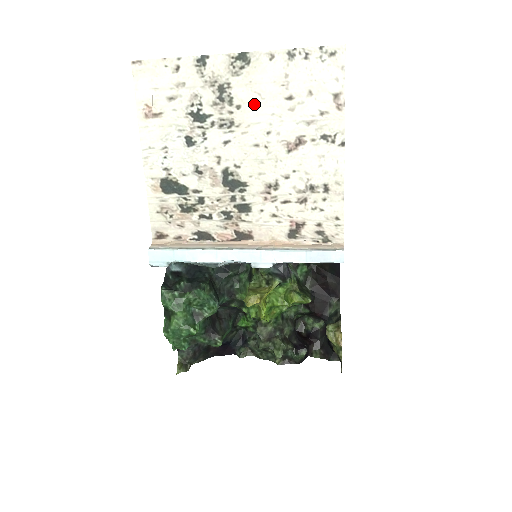
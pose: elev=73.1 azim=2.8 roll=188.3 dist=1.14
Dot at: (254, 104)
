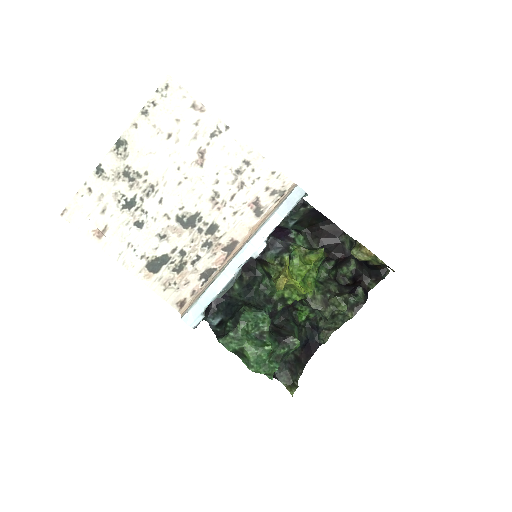
Dot at: (153, 162)
